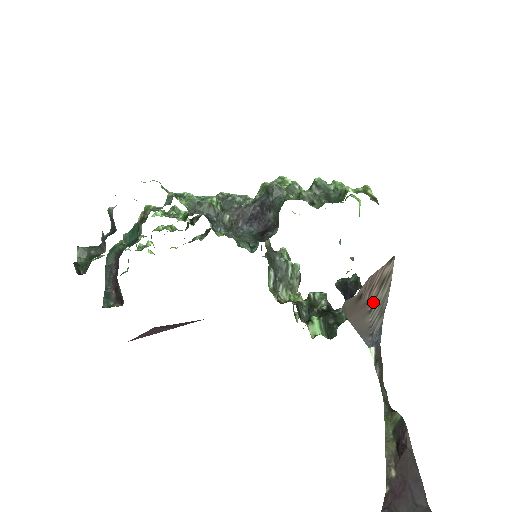
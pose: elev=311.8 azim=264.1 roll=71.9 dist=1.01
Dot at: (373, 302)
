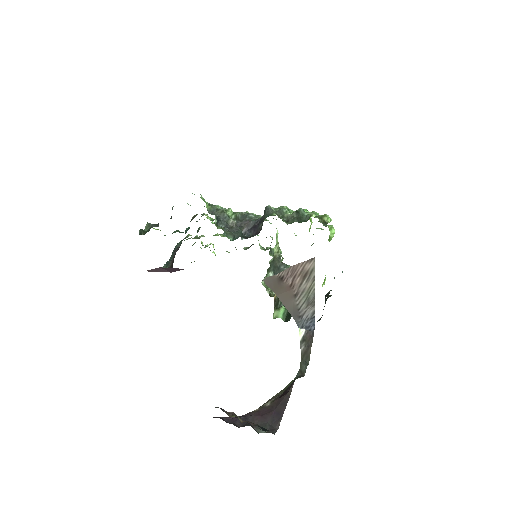
Dot at: (298, 289)
